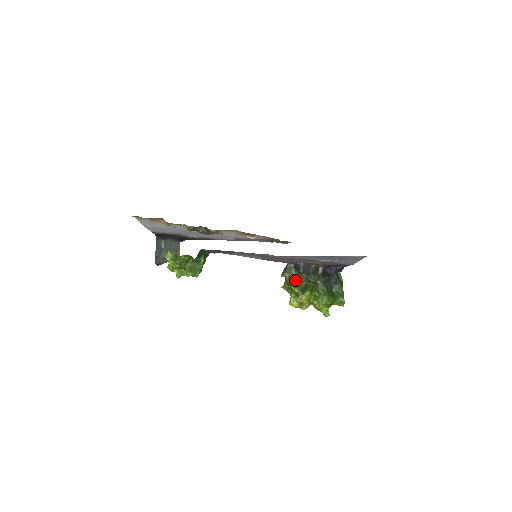
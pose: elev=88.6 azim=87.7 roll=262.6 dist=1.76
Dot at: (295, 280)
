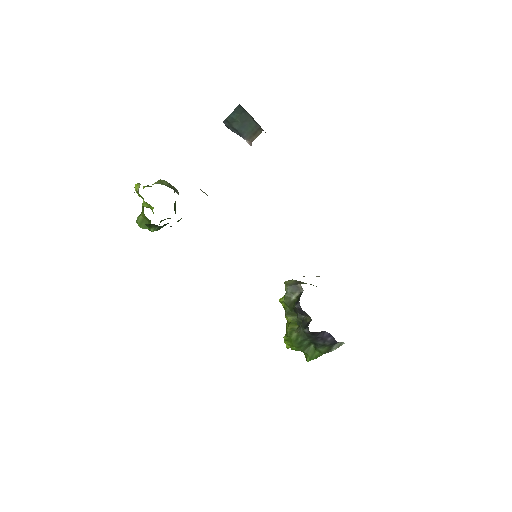
Dot at: (287, 302)
